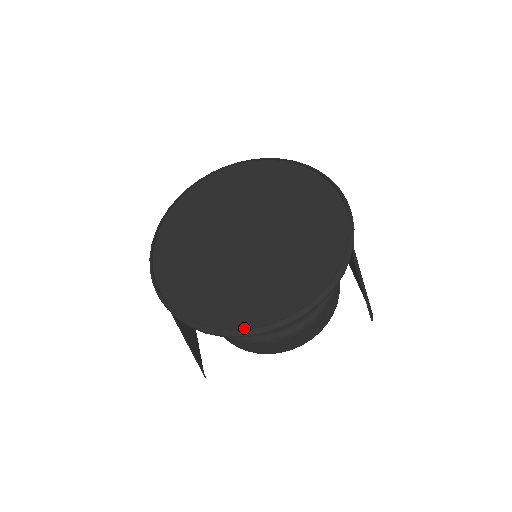
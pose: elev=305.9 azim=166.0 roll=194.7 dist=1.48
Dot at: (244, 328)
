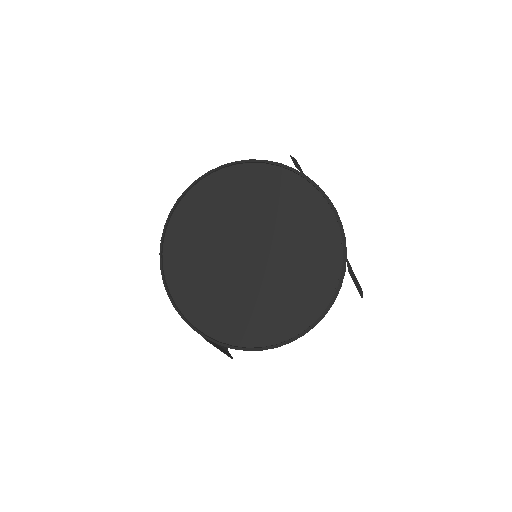
Dot at: (265, 345)
